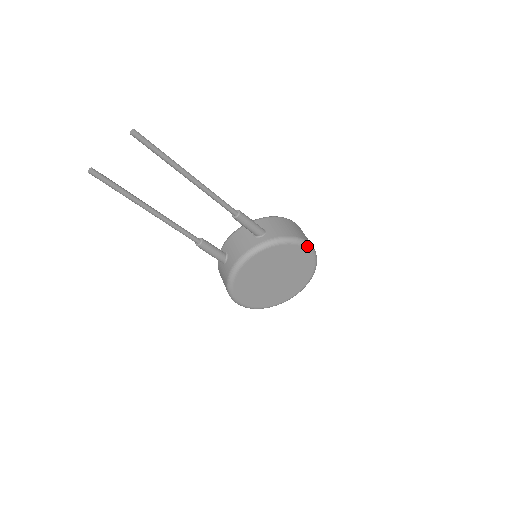
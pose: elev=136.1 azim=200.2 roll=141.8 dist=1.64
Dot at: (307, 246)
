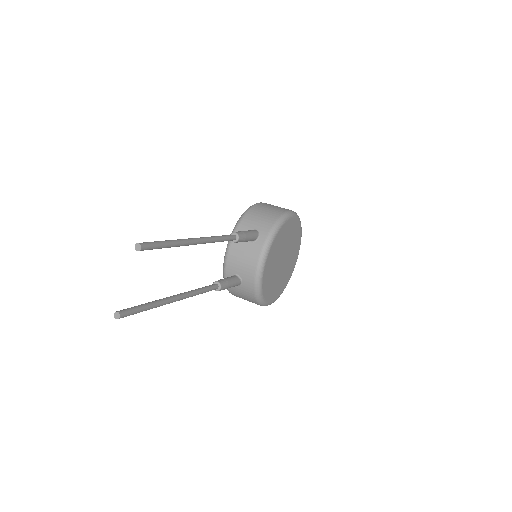
Dot at: (292, 215)
